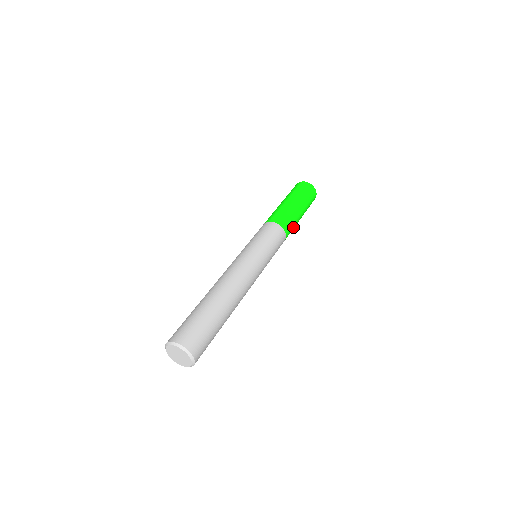
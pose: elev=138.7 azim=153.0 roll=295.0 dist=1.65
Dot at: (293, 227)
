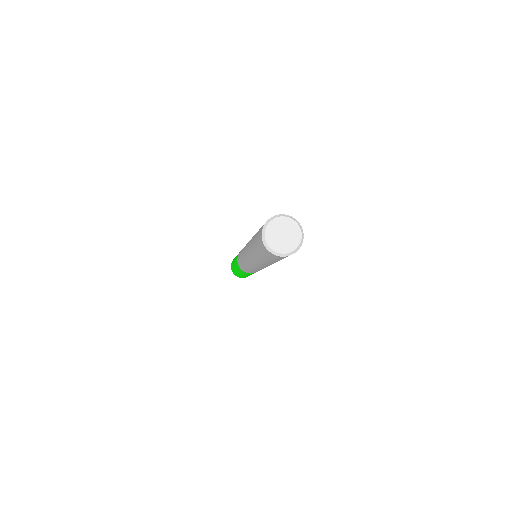
Dot at: occluded
